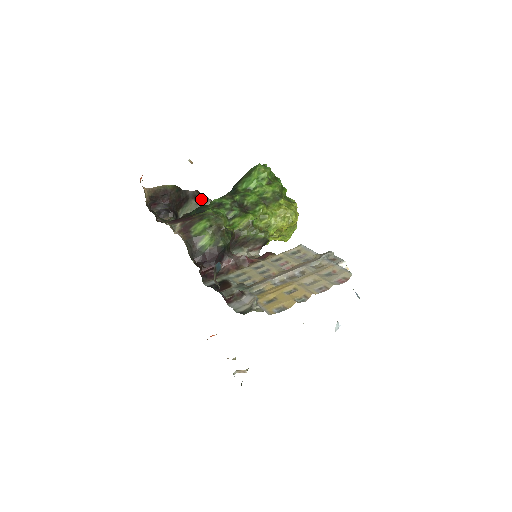
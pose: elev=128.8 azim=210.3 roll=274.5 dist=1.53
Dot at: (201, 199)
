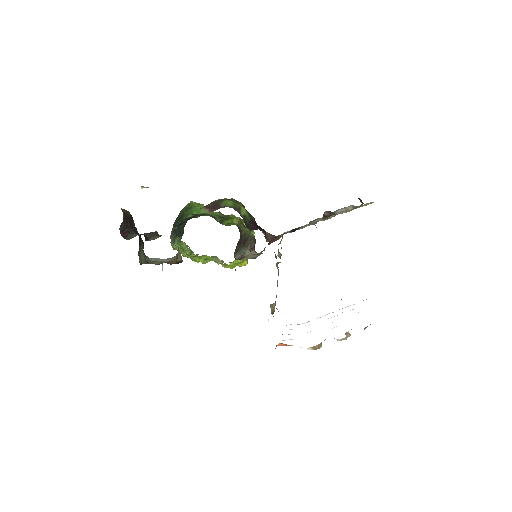
Dot at: (143, 250)
